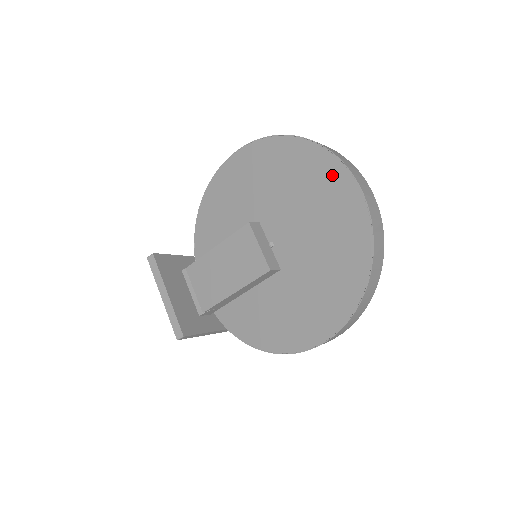
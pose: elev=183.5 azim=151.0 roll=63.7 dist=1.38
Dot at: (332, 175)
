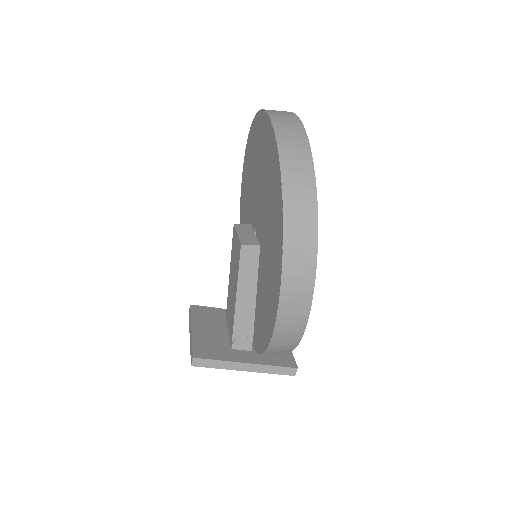
Dot at: (258, 128)
